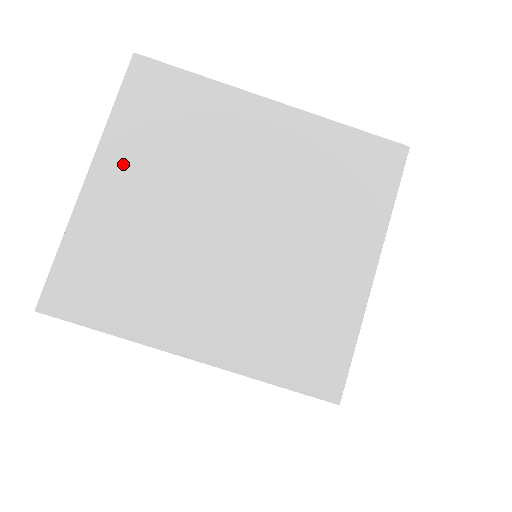
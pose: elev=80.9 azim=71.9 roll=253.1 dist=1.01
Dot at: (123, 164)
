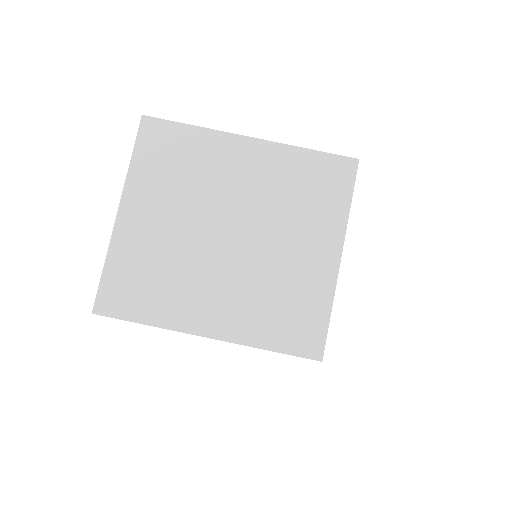
Dot at: (143, 199)
